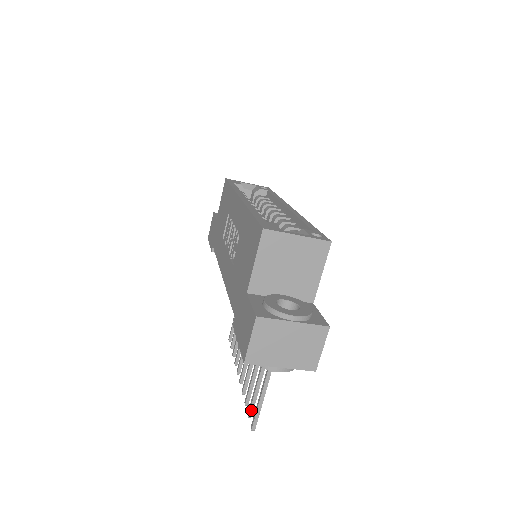
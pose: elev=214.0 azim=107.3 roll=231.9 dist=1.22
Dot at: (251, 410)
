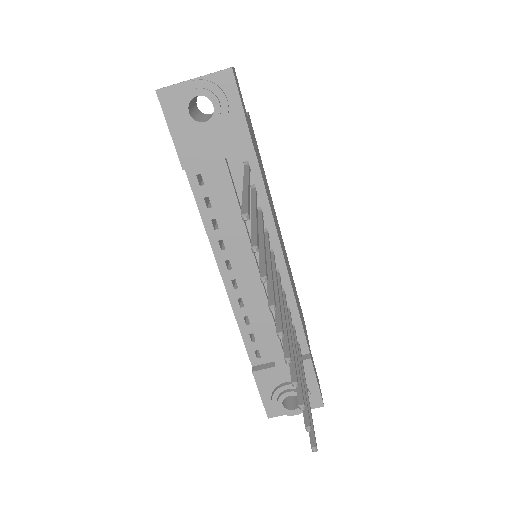
Dot at: (253, 241)
